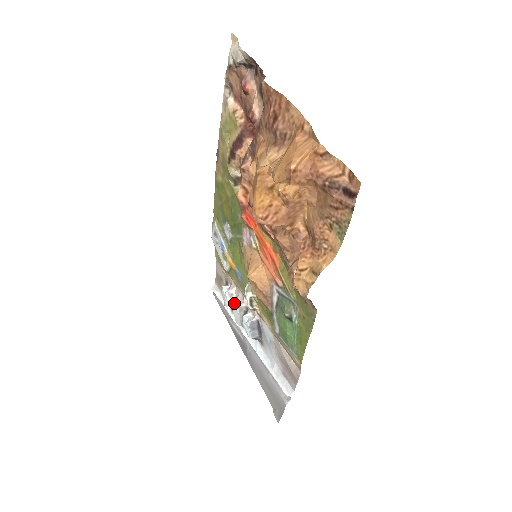
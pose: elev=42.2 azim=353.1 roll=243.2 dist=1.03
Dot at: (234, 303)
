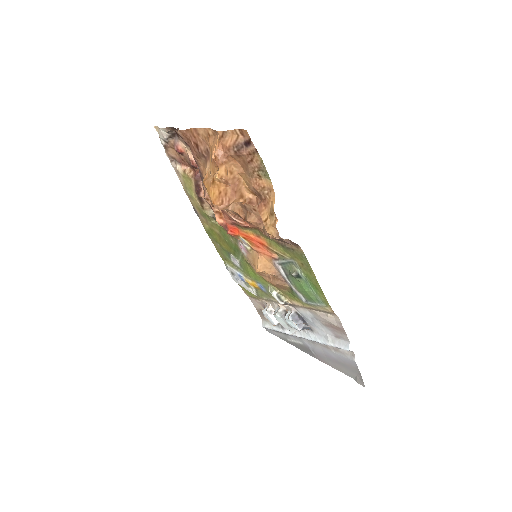
Dot at: (274, 314)
